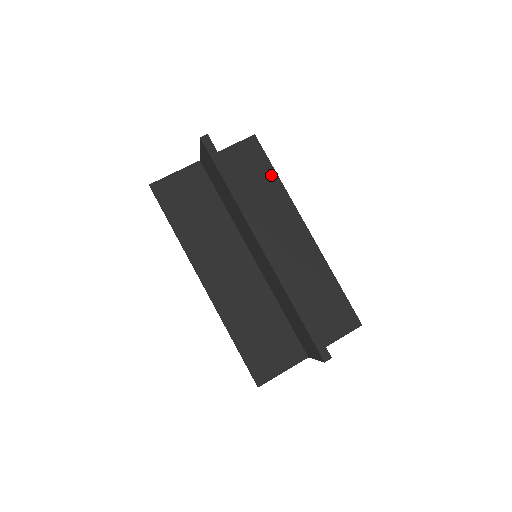
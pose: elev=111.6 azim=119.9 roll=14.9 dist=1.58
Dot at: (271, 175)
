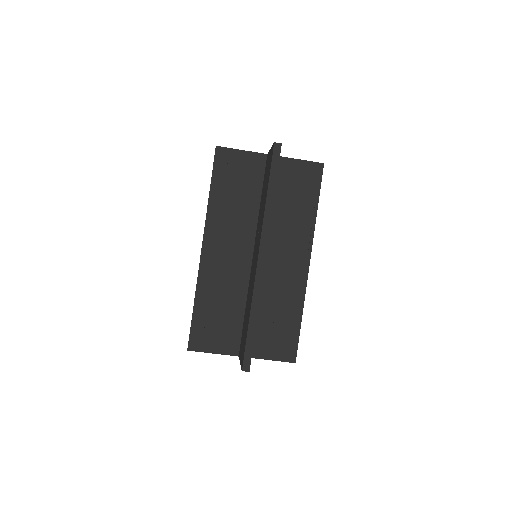
Dot at: (313, 204)
